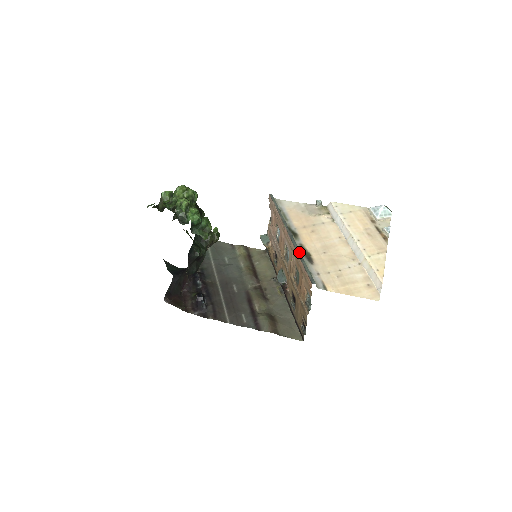
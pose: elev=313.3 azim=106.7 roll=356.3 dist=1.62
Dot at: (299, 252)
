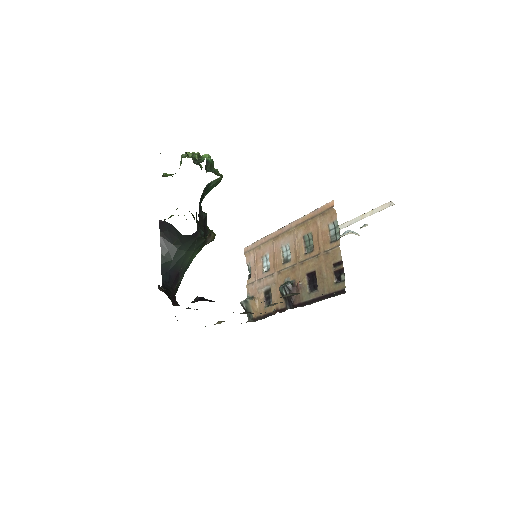
Dot at: (304, 217)
